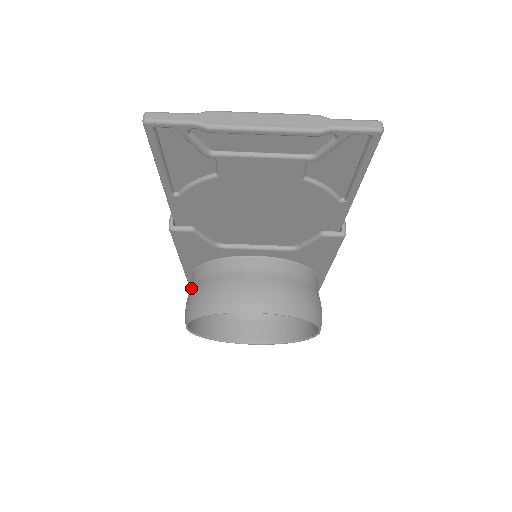
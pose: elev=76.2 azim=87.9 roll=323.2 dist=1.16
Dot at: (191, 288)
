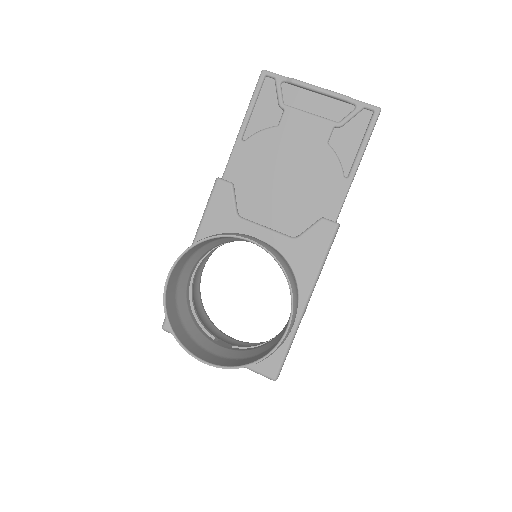
Dot at: occluded
